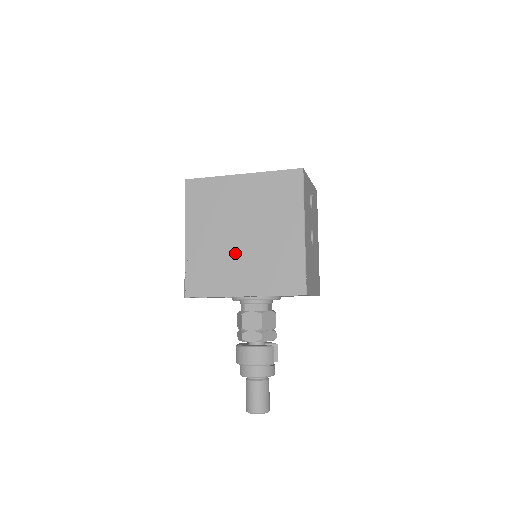
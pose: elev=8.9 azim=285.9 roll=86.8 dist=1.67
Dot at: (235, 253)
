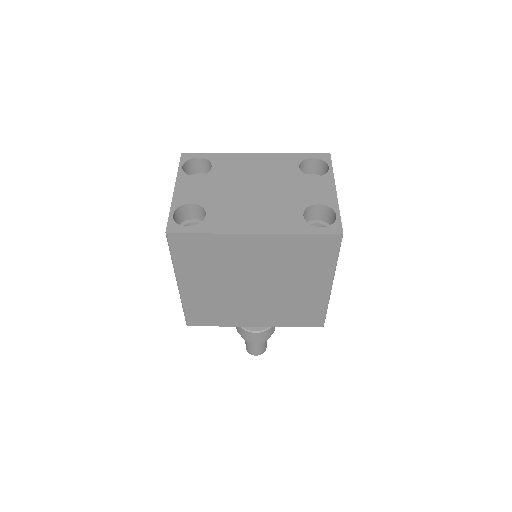
Dot at: (246, 300)
